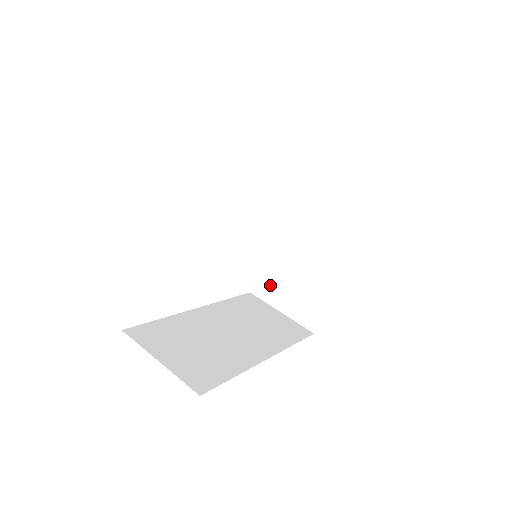
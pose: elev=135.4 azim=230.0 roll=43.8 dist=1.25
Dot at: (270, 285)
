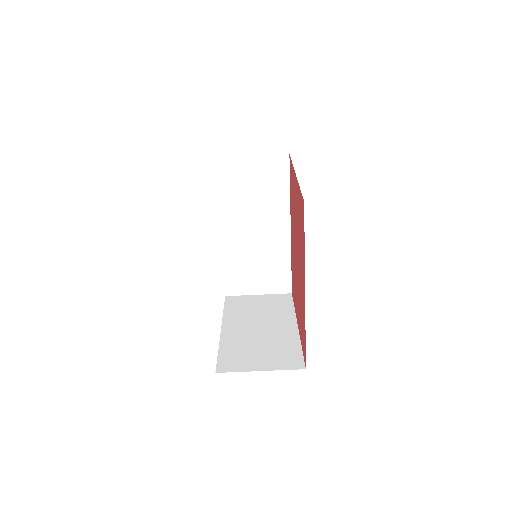
Dot at: occluded
